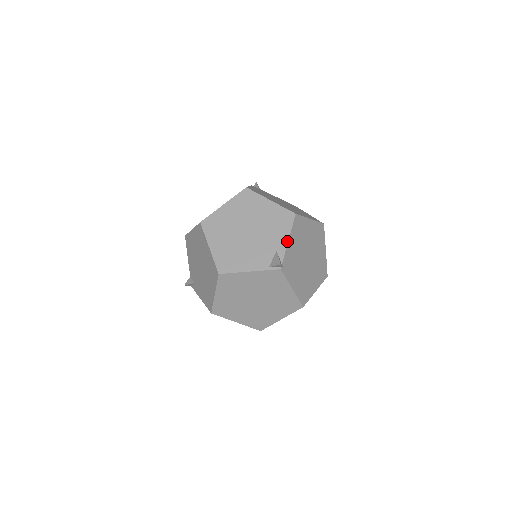
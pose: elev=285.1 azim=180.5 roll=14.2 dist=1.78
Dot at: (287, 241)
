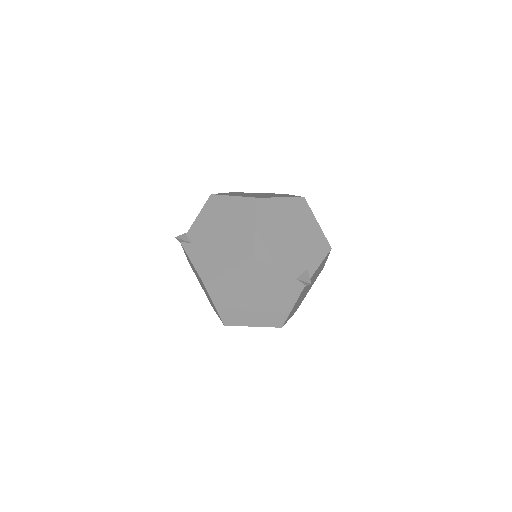
Dot at: (318, 266)
